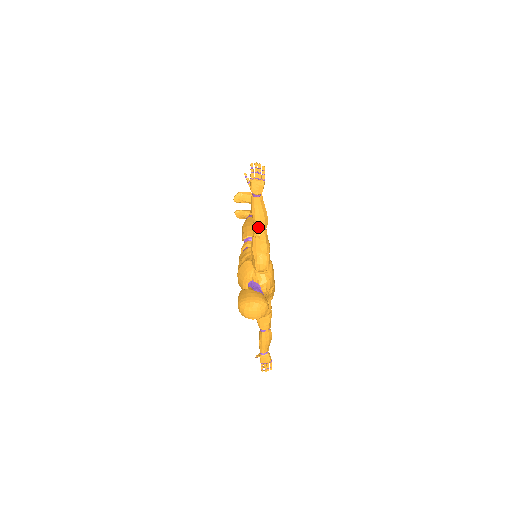
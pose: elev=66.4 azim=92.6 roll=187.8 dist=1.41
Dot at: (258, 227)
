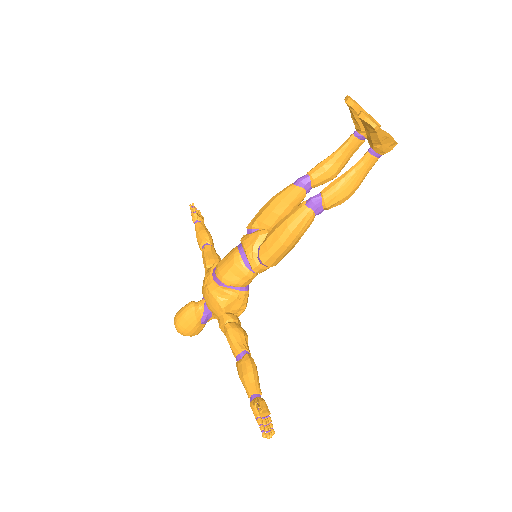
Dot at: (238, 368)
